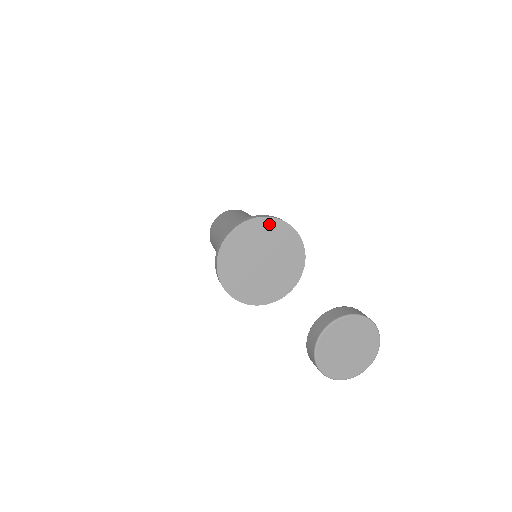
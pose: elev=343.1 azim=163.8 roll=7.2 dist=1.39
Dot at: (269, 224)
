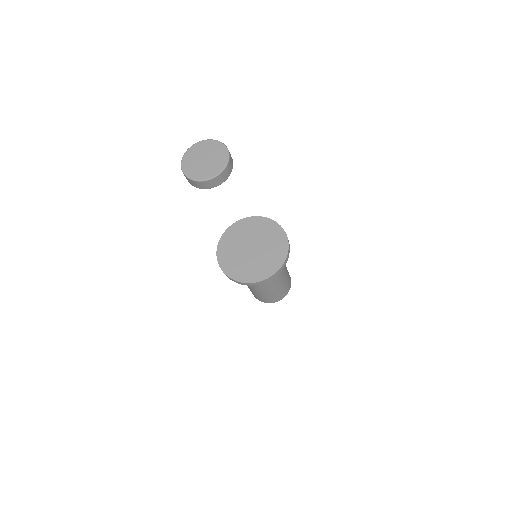
Dot at: (267, 223)
